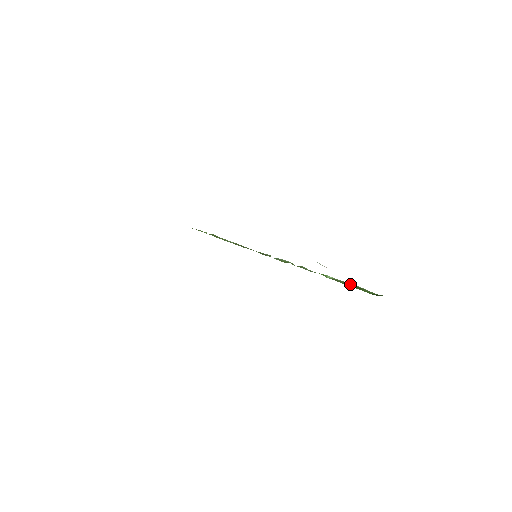
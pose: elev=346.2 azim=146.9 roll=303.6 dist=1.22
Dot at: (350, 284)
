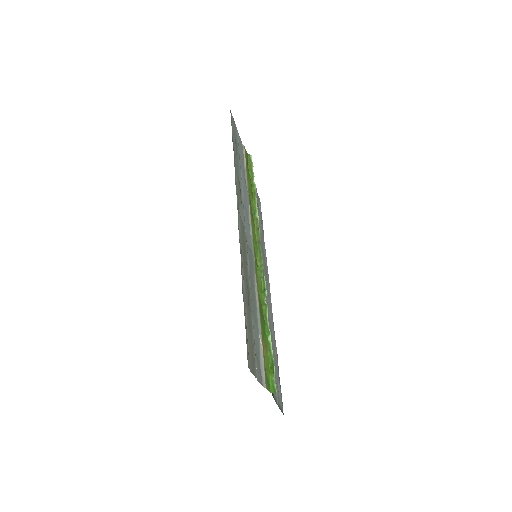
Dot at: (272, 360)
